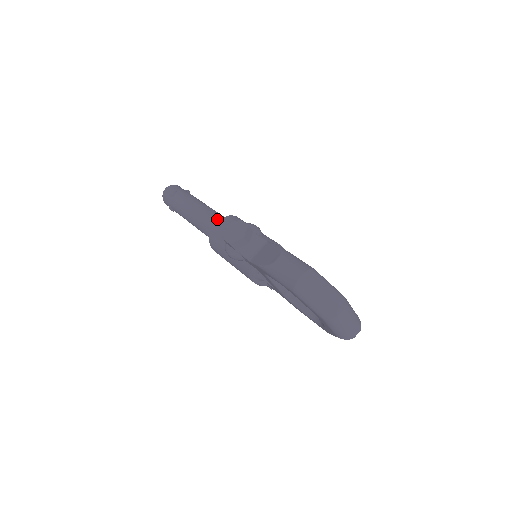
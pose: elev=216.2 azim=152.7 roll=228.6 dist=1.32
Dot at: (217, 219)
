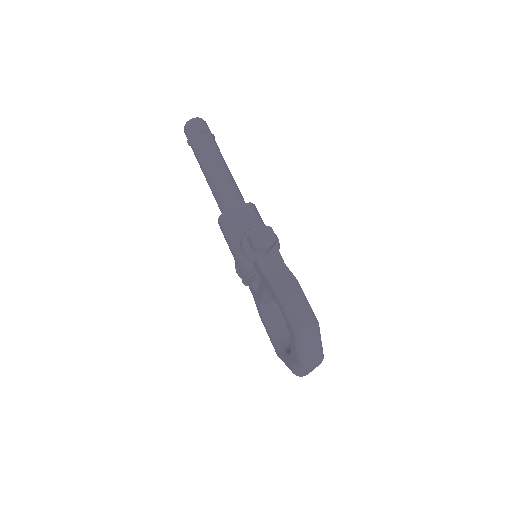
Dot at: (238, 196)
